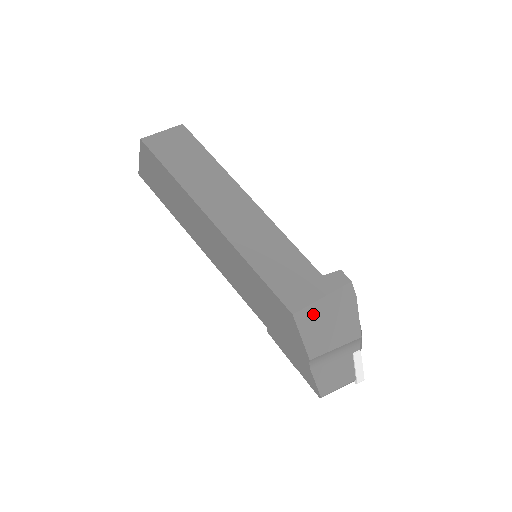
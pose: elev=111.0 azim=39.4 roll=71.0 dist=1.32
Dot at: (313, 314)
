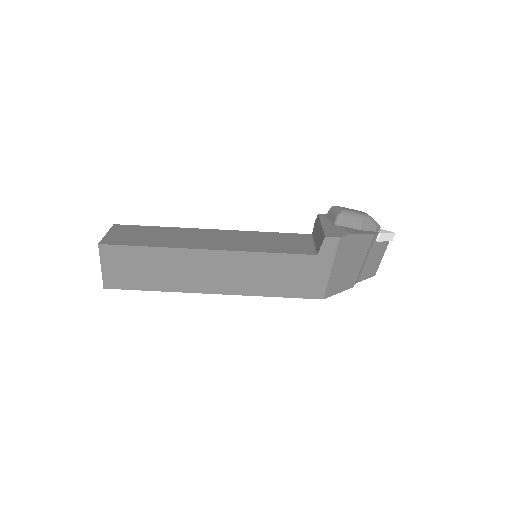
Dot at: (334, 281)
